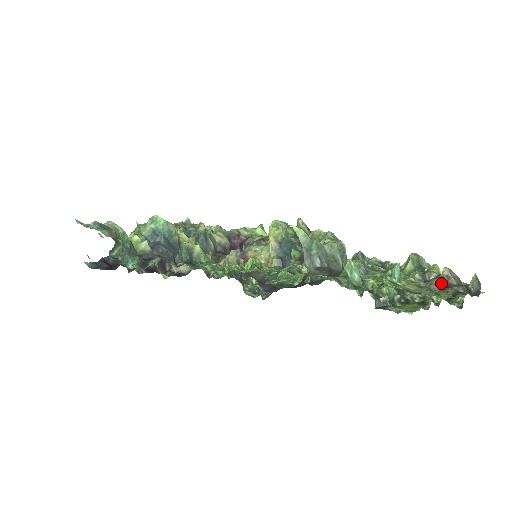
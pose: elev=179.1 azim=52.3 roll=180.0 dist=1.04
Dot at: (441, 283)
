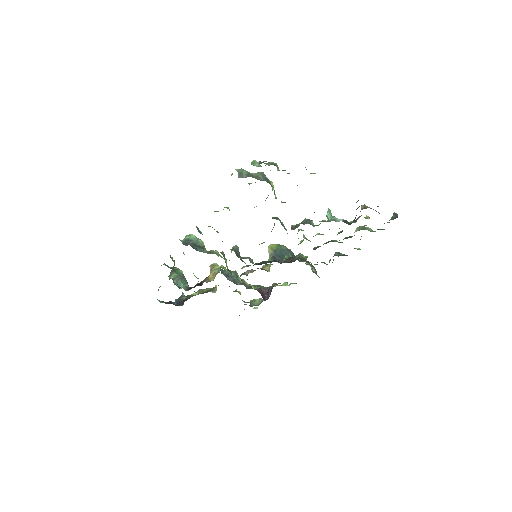
Dot at: occluded
